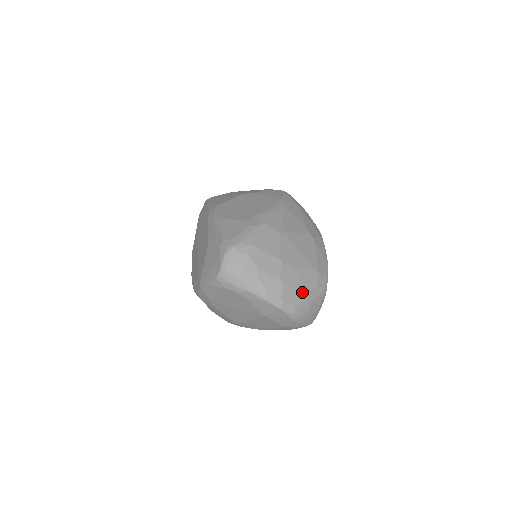
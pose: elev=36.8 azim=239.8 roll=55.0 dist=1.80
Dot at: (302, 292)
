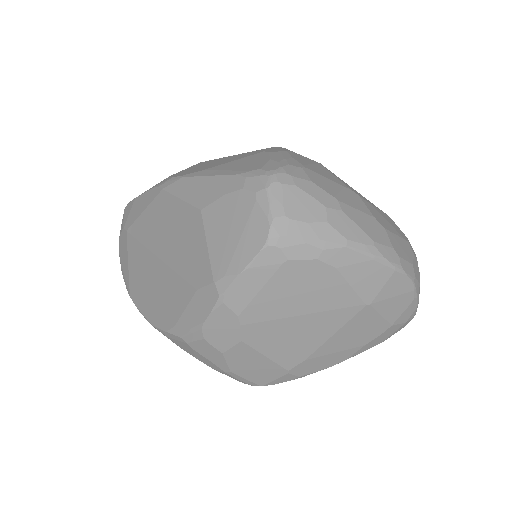
Dot at: (404, 242)
